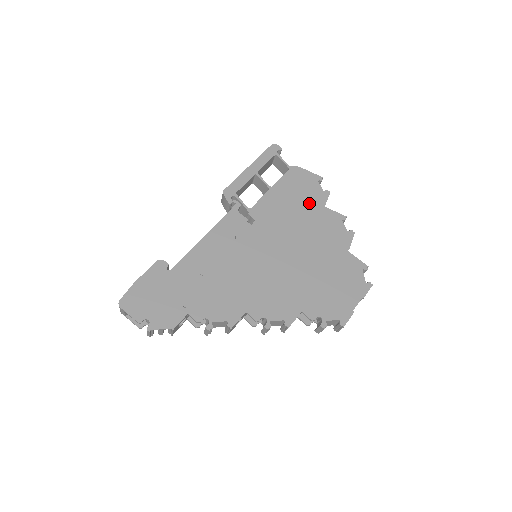
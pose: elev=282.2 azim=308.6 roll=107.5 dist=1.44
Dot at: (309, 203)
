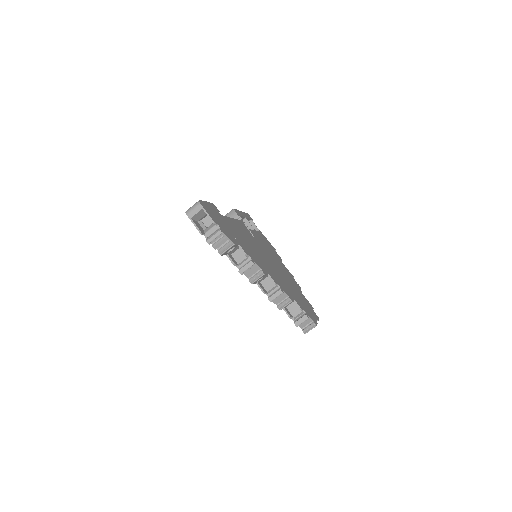
Dot at: (275, 254)
